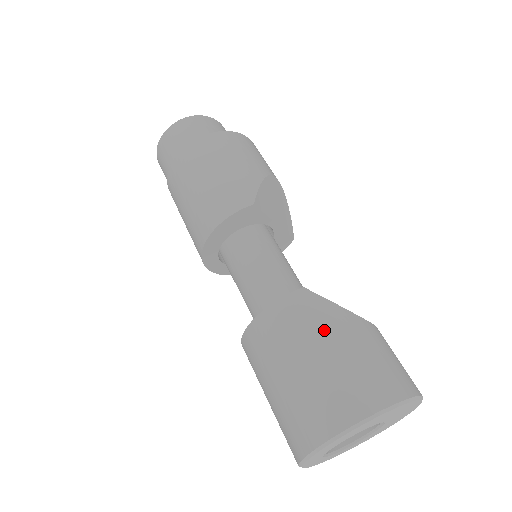
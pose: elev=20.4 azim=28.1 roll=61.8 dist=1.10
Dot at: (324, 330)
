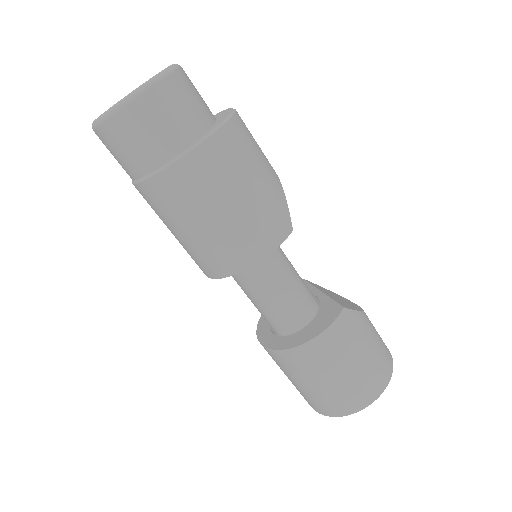
Dot at: (361, 338)
